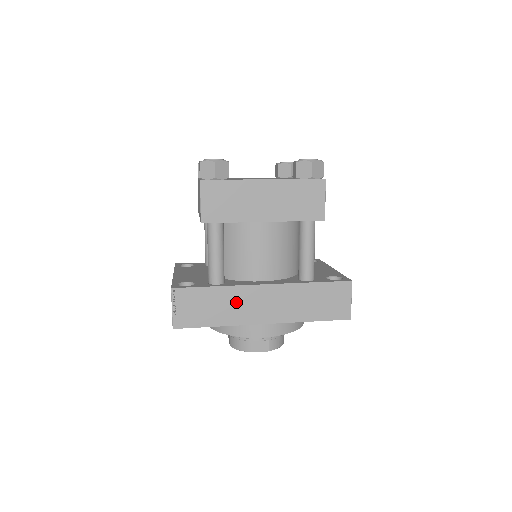
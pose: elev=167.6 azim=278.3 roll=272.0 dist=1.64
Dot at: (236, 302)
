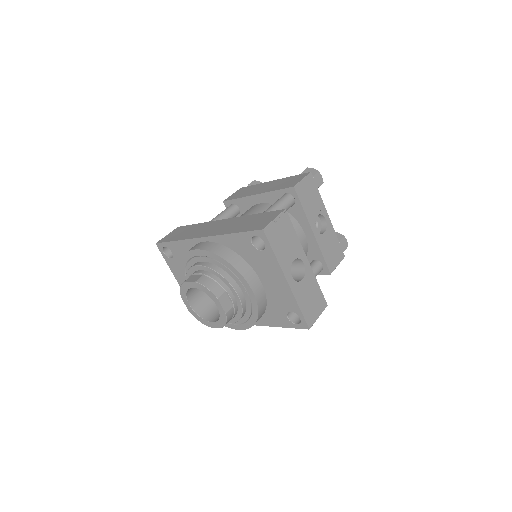
Dot at: (200, 229)
